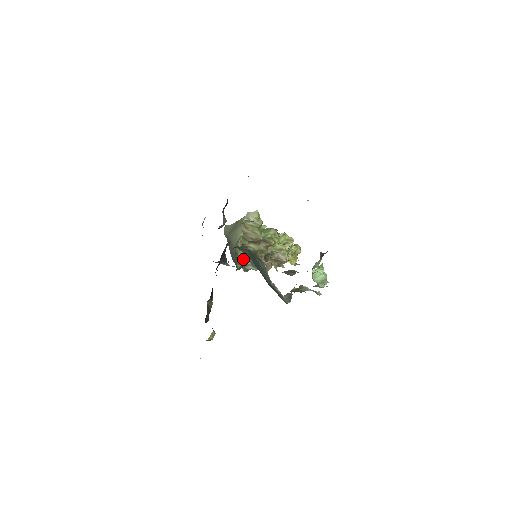
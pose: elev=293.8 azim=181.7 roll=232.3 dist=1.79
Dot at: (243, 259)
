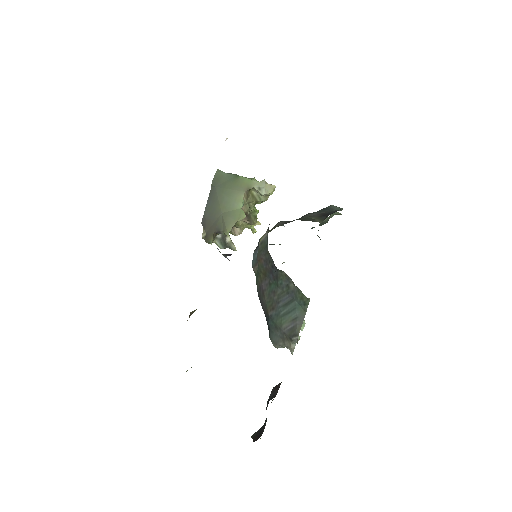
Dot at: occluded
